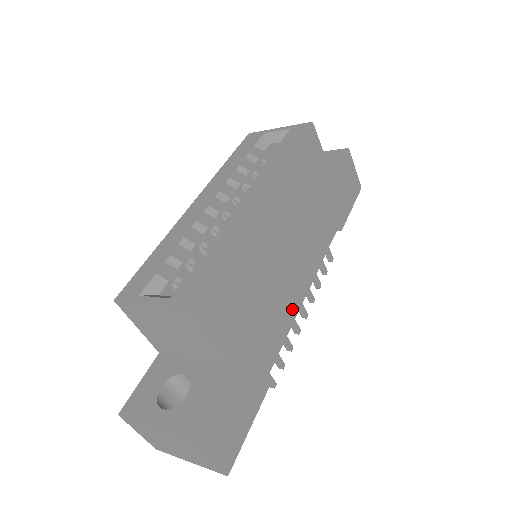
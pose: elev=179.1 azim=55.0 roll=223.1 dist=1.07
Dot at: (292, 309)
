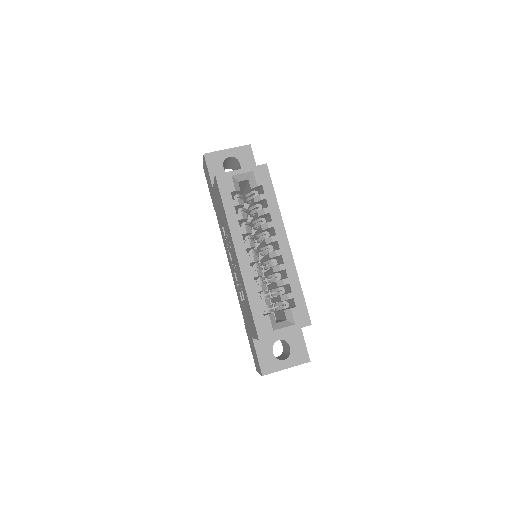
Dot at: occluded
